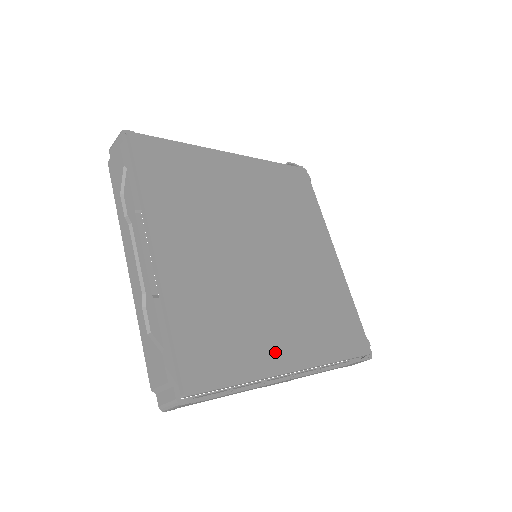
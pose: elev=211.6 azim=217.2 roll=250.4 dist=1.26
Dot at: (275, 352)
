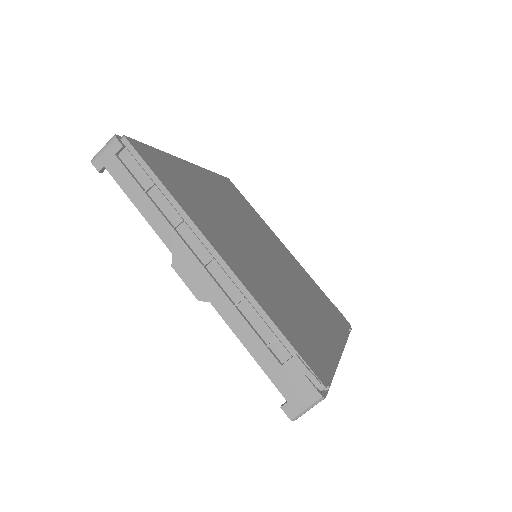
Dot at: (213, 234)
